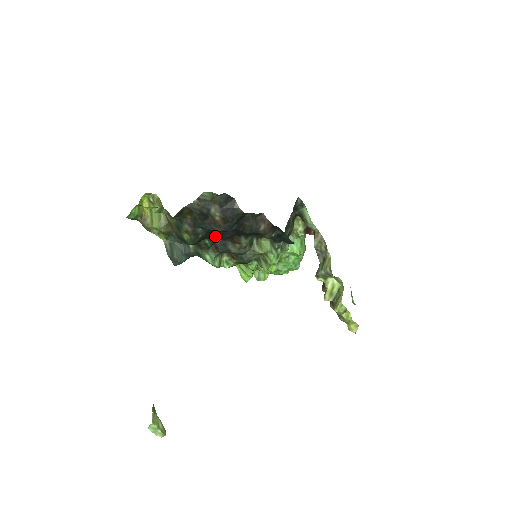
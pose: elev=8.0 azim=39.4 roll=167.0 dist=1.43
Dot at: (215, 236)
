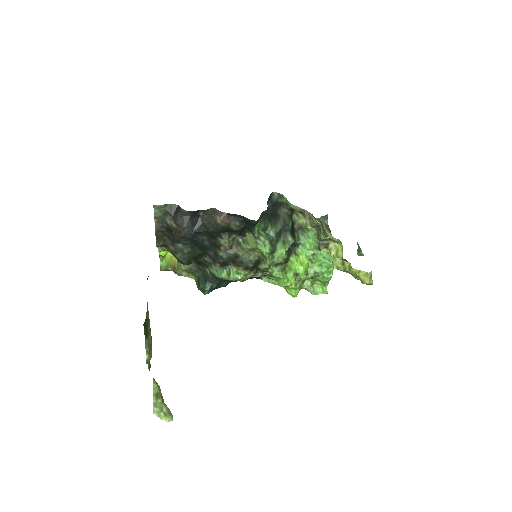
Dot at: (203, 249)
